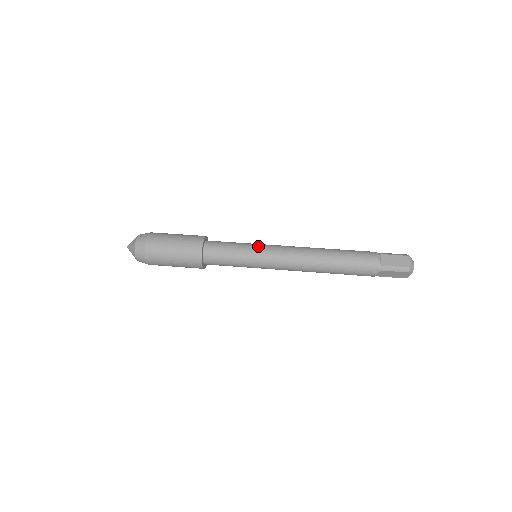
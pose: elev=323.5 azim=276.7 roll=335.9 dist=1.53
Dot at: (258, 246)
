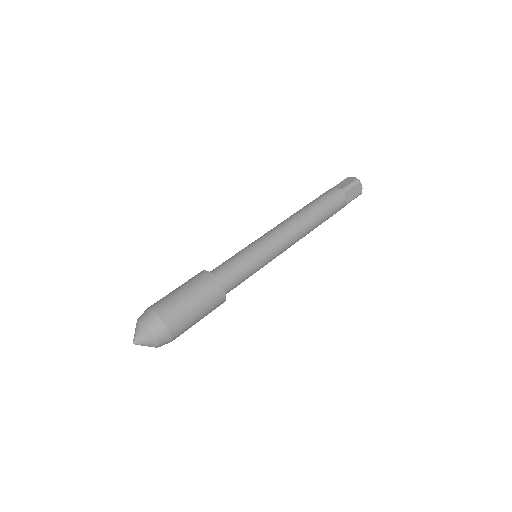
Dot at: (264, 253)
